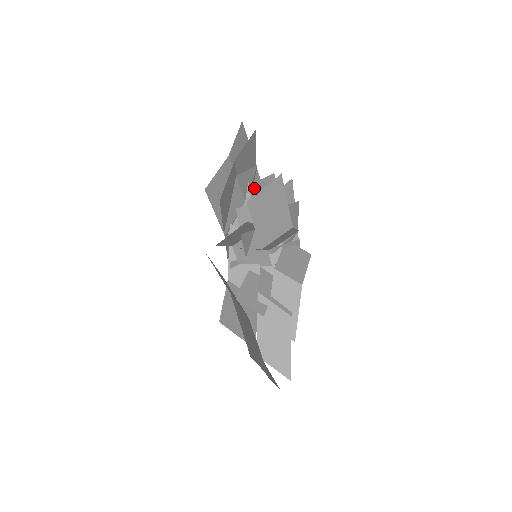
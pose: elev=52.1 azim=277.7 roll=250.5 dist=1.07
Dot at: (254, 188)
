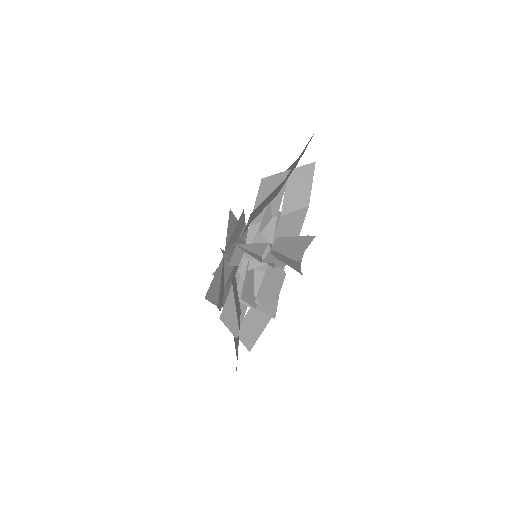
Dot at: occluded
